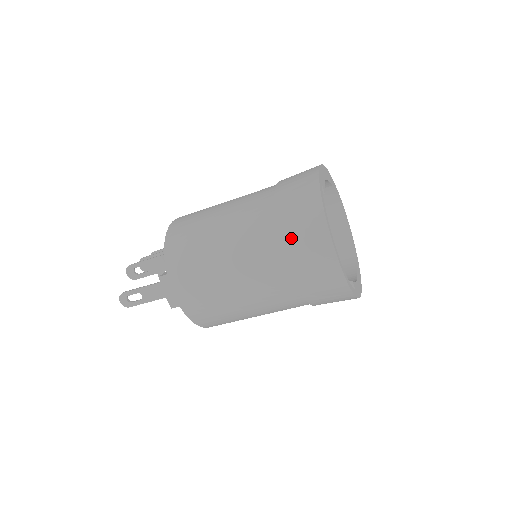
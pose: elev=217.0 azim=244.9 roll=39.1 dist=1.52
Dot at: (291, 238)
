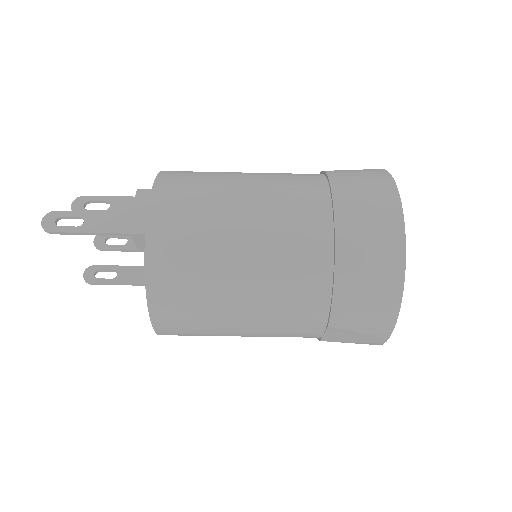
Dot at: (346, 189)
